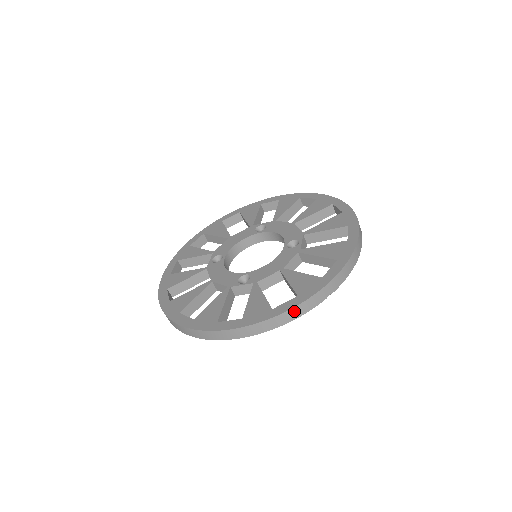
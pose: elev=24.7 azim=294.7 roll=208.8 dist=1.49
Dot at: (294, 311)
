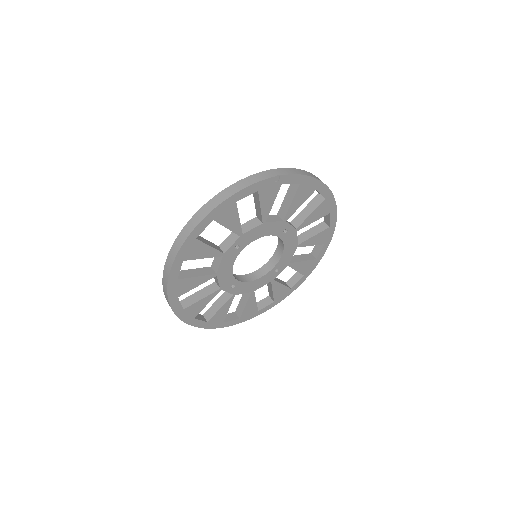
Dot at: (244, 182)
